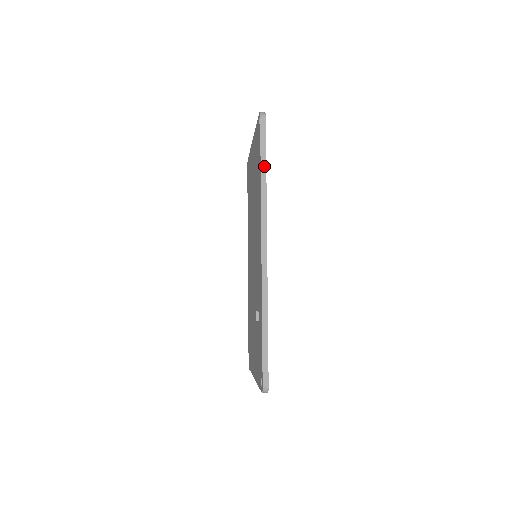
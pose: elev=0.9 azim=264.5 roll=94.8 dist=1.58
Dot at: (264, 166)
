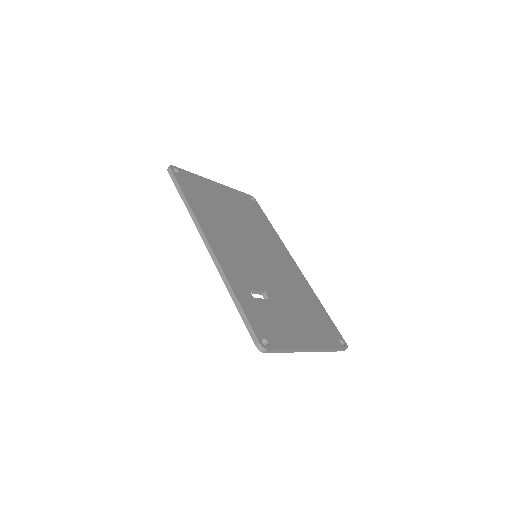
Dot at: (183, 195)
